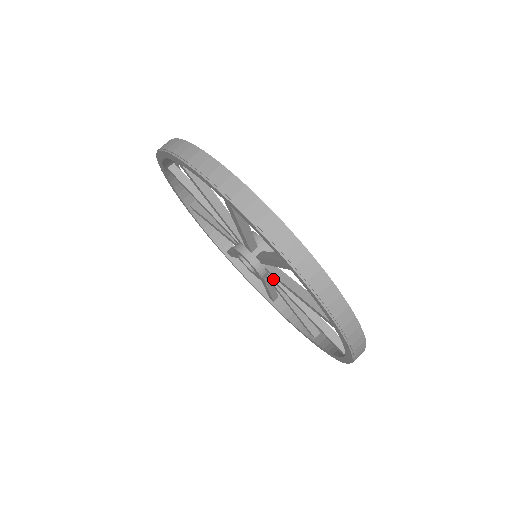
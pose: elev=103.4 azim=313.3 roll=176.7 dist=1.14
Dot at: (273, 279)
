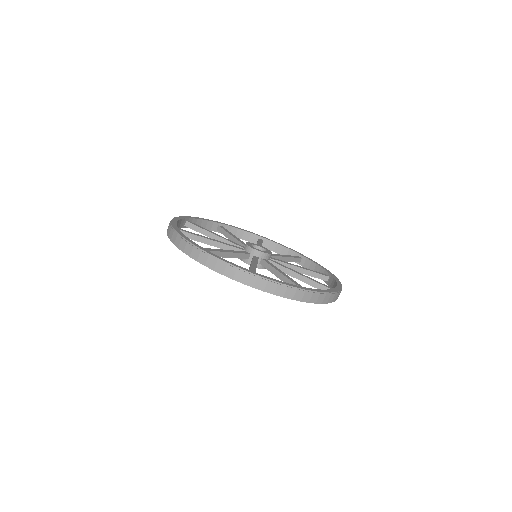
Dot at: occluded
